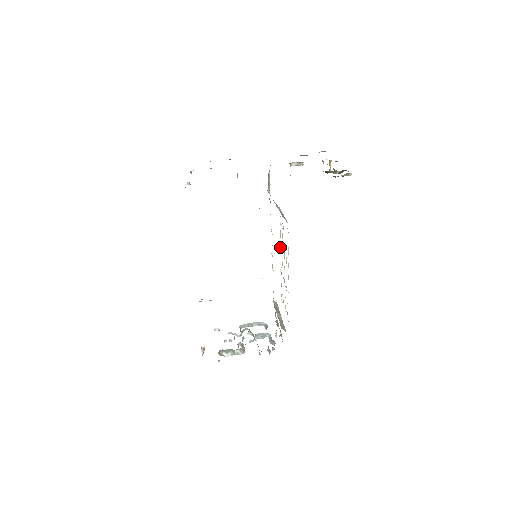
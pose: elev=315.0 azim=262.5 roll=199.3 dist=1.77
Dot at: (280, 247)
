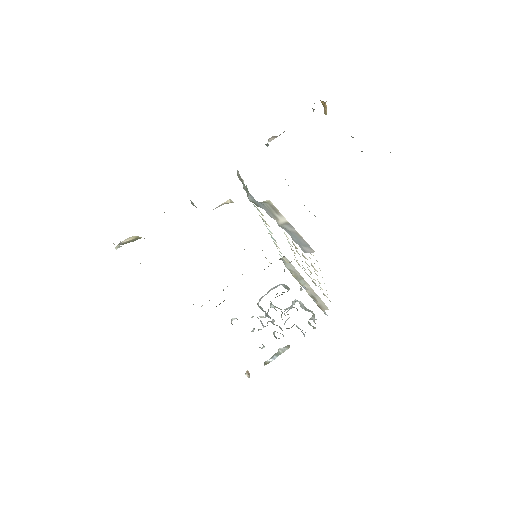
Dot at: (286, 236)
